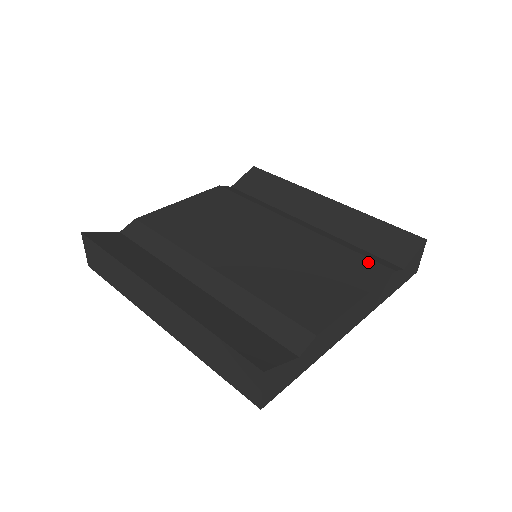
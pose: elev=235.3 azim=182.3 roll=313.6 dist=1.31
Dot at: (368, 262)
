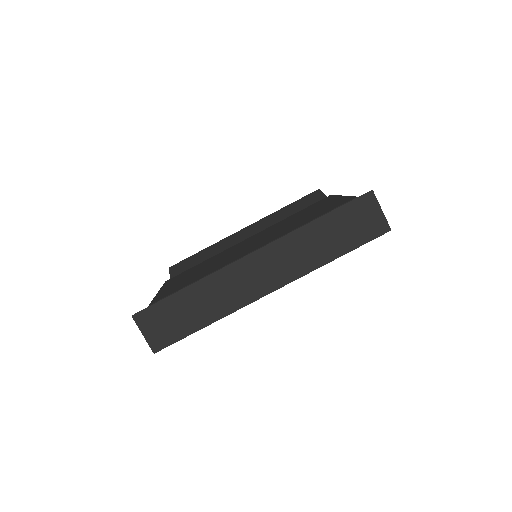
Dot at: (314, 204)
